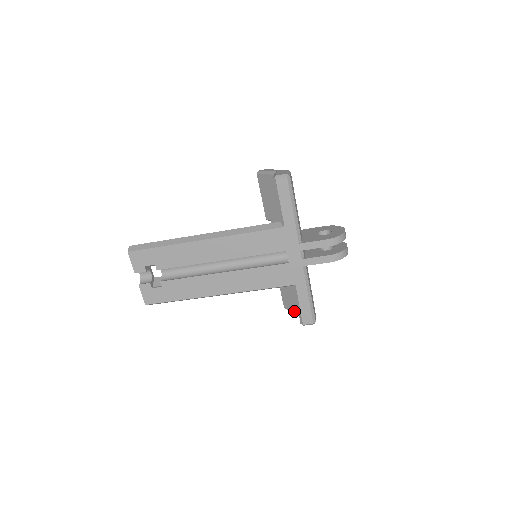
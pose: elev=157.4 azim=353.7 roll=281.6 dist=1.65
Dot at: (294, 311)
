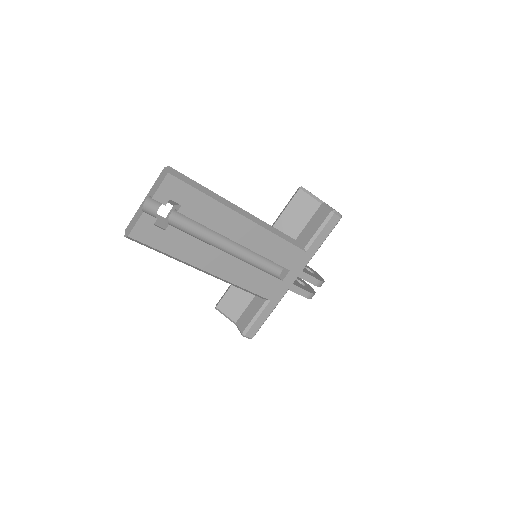
Dot at: (229, 316)
